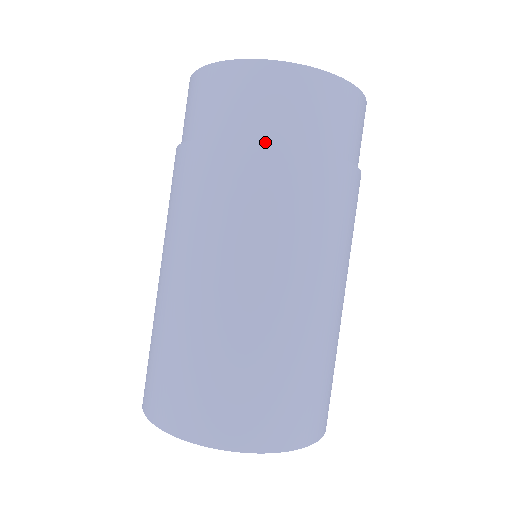
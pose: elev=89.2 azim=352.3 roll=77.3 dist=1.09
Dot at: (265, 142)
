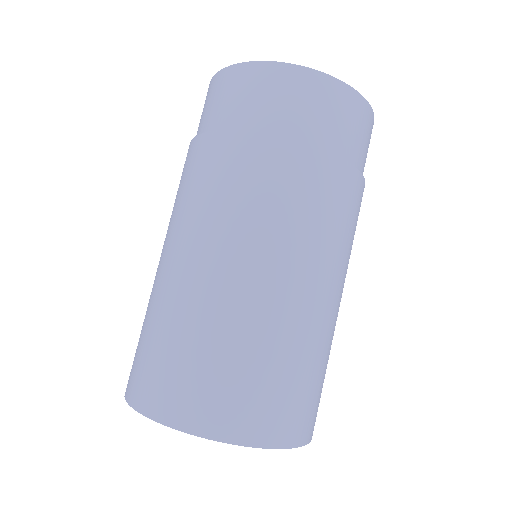
Dot at: (332, 153)
